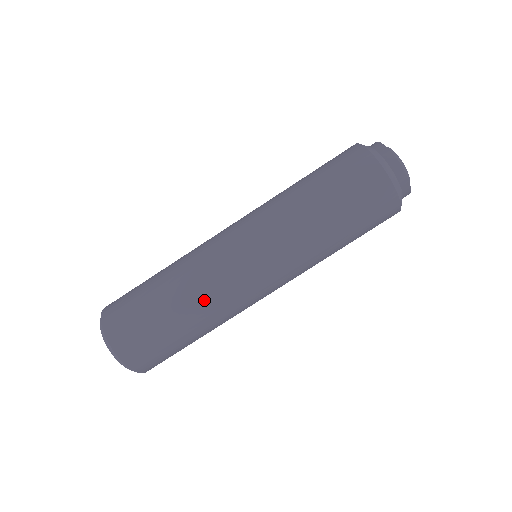
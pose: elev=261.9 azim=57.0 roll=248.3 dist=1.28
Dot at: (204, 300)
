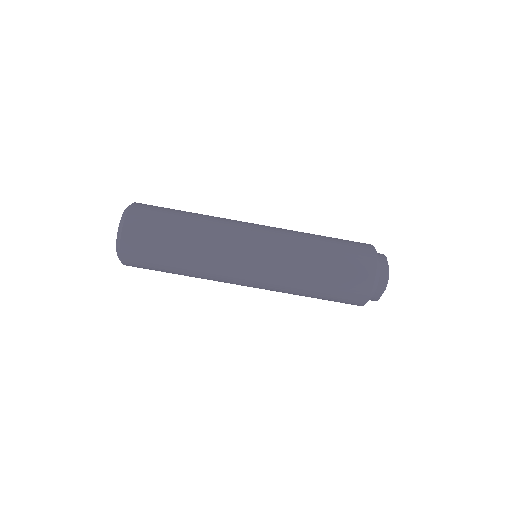
Dot at: (205, 254)
